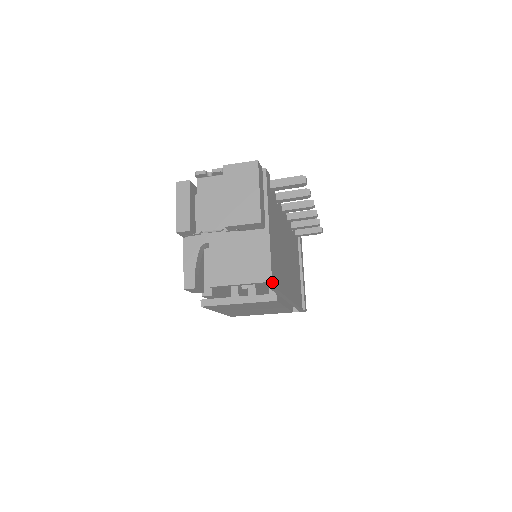
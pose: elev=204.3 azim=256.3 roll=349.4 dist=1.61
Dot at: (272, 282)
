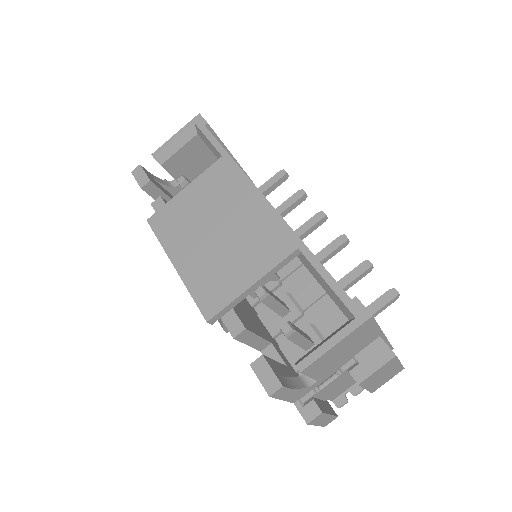
Dot at: (201, 116)
